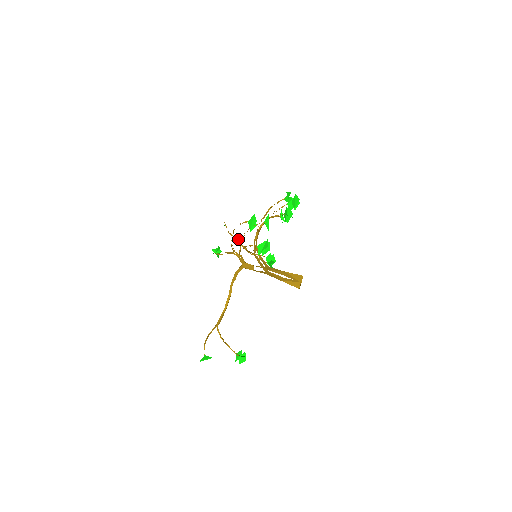
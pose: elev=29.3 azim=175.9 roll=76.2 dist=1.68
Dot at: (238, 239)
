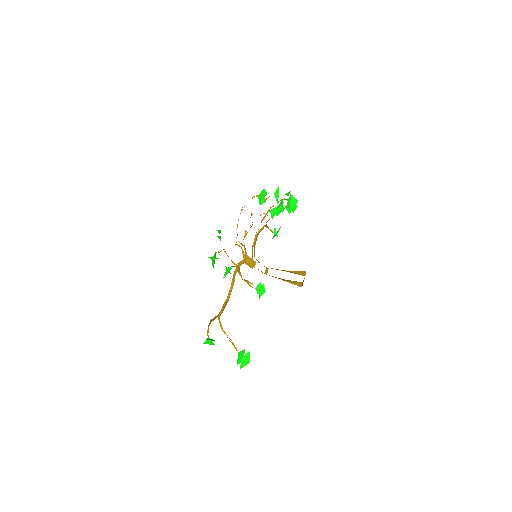
Dot at: (227, 269)
